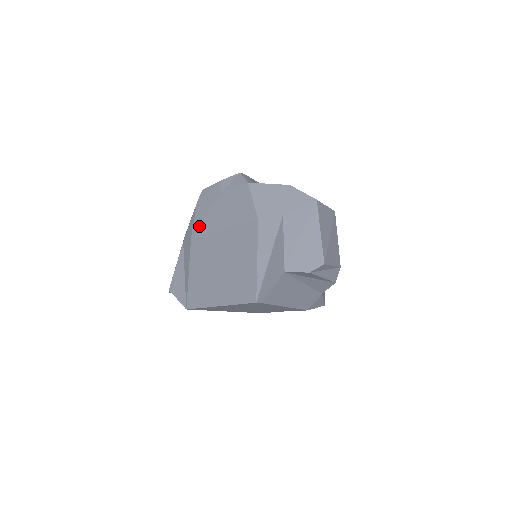
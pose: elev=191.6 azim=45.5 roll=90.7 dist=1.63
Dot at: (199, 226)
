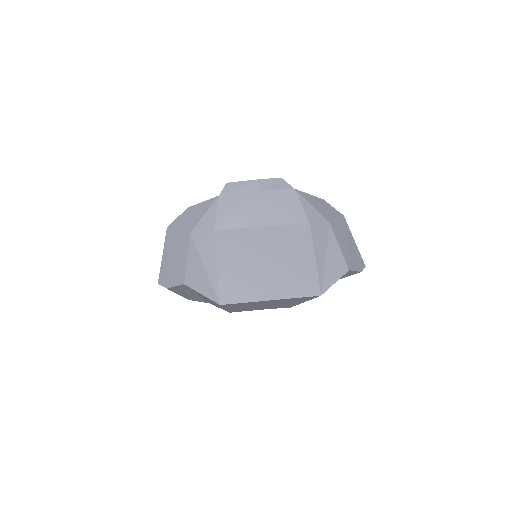
Dot at: (227, 219)
